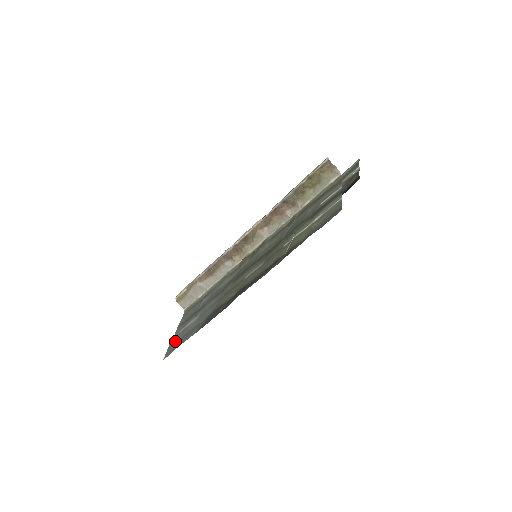
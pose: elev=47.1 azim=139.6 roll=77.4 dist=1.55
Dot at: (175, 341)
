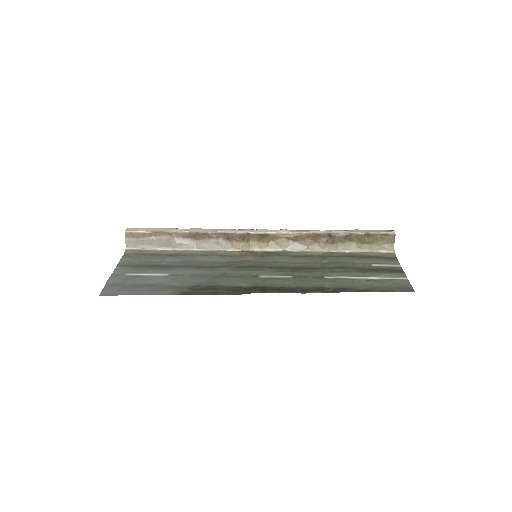
Dot at: (122, 282)
